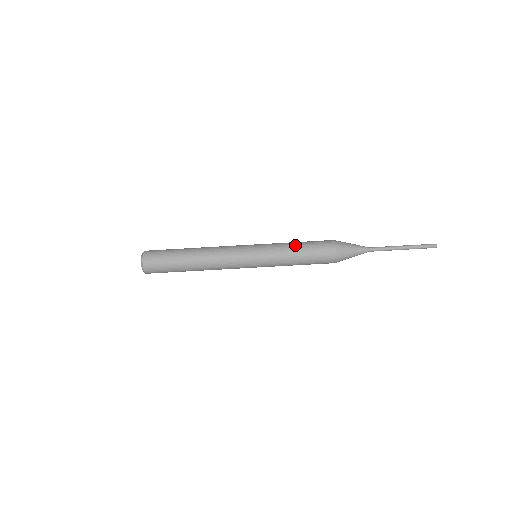
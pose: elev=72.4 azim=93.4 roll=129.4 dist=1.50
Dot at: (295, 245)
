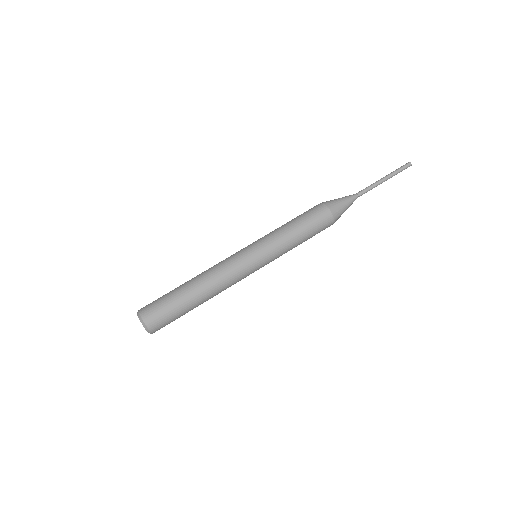
Dot at: (289, 225)
